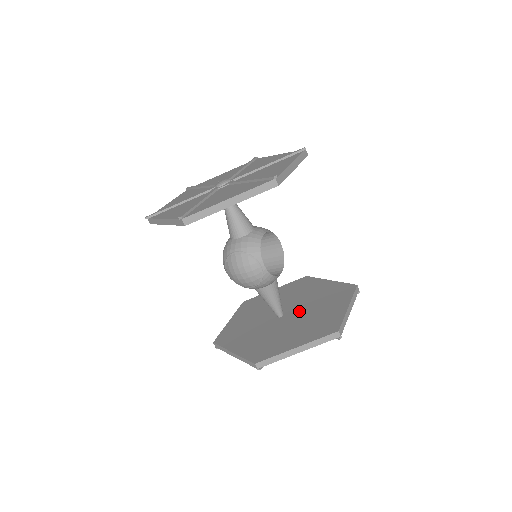
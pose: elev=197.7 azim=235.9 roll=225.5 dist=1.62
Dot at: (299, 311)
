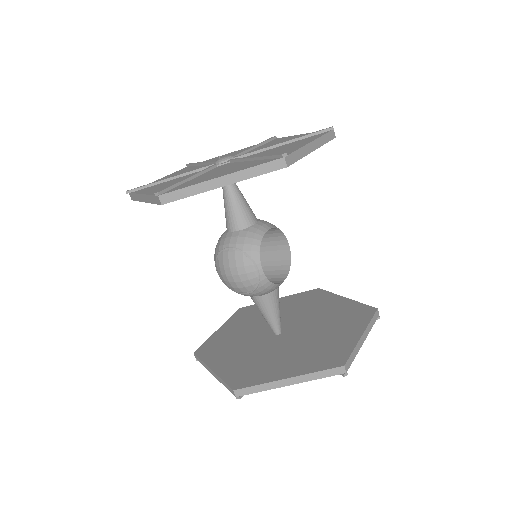
Dot at: (301, 330)
